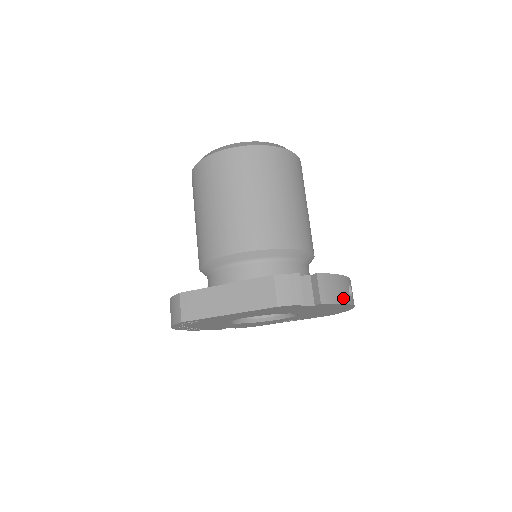
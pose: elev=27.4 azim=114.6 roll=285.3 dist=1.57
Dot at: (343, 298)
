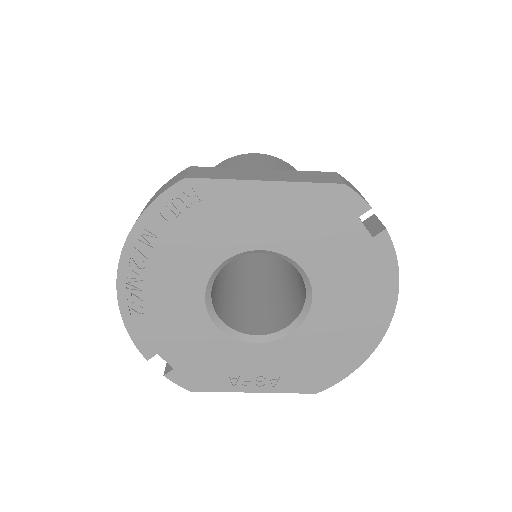
Dot at: (396, 268)
